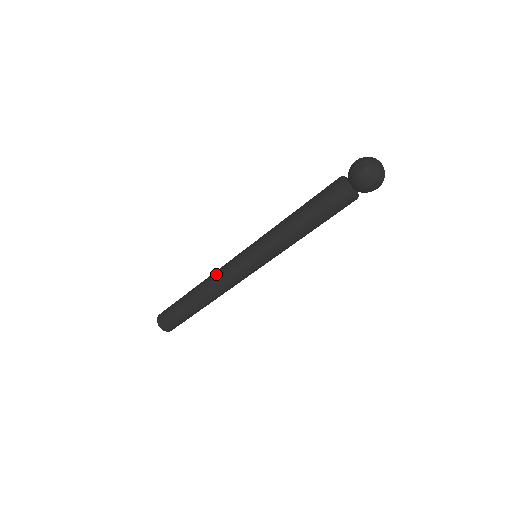
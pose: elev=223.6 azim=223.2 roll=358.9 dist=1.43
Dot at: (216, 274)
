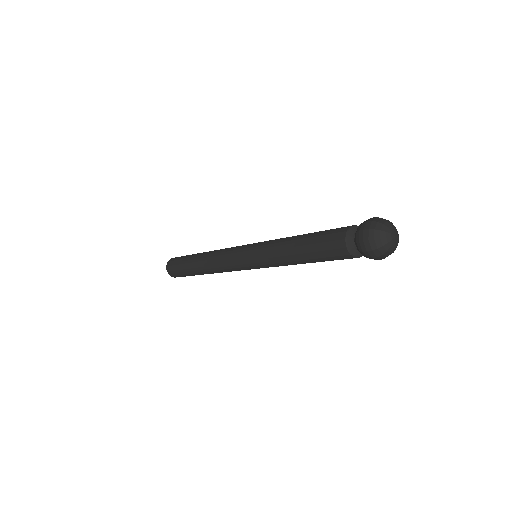
Dot at: (217, 263)
